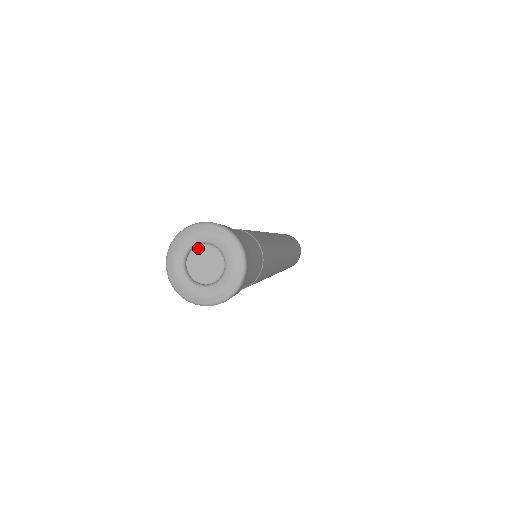
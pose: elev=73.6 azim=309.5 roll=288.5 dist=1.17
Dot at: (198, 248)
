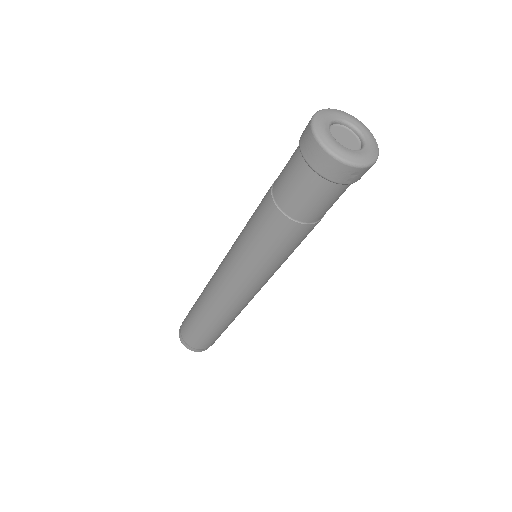
Dot at: (330, 130)
